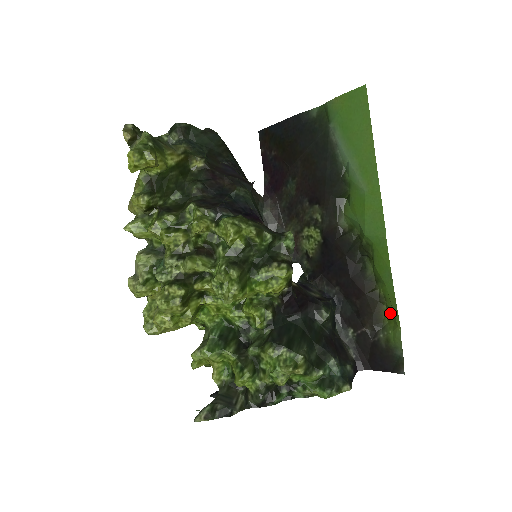
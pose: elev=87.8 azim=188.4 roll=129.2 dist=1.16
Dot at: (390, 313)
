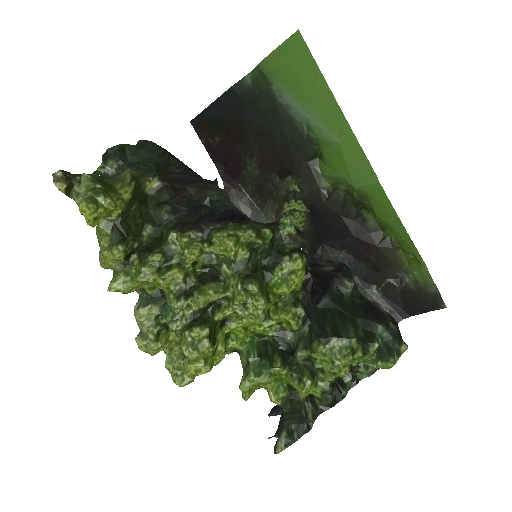
Dot at: (409, 255)
